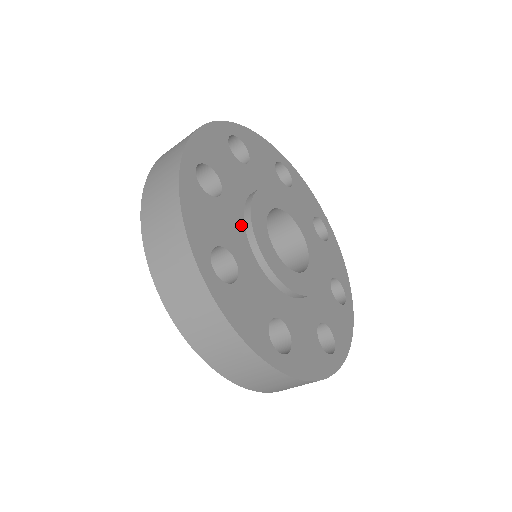
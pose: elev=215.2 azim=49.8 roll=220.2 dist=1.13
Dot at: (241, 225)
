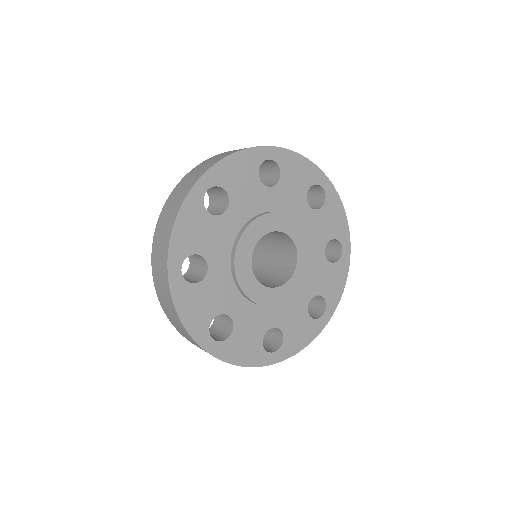
Dot at: (231, 240)
